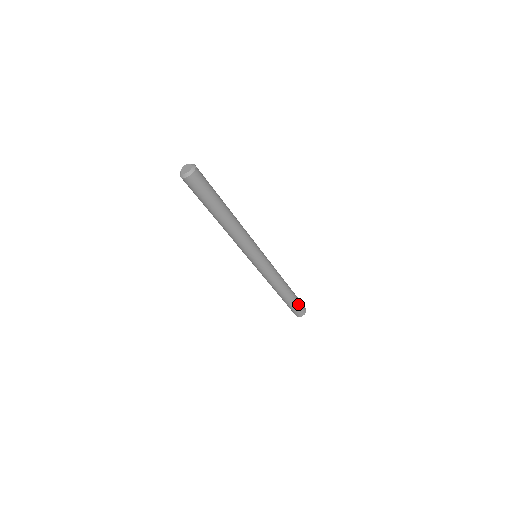
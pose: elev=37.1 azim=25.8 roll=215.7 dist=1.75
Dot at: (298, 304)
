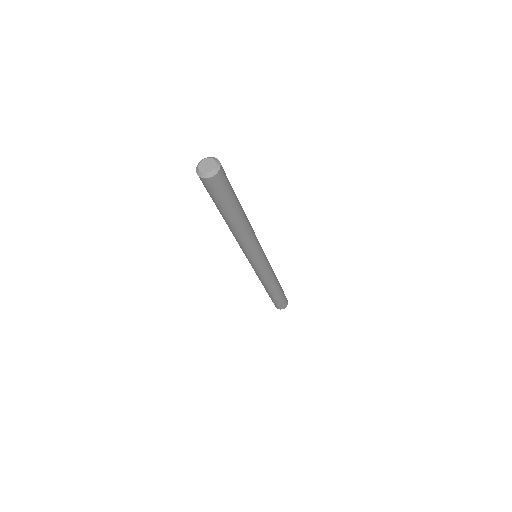
Dot at: (284, 295)
